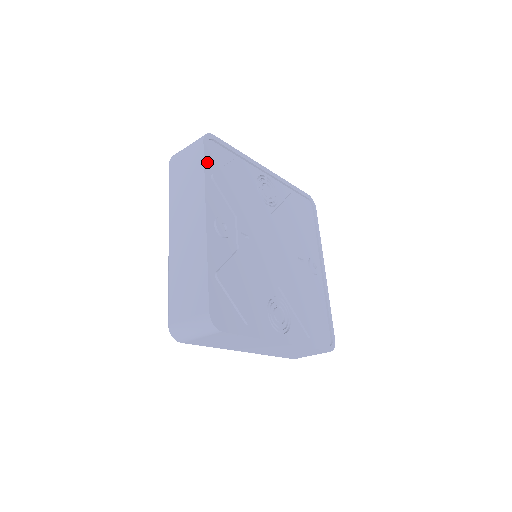
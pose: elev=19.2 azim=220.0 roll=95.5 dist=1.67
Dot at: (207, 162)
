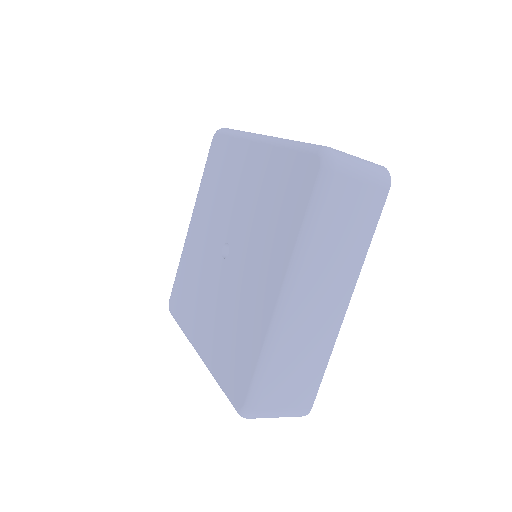
Dot at: occluded
